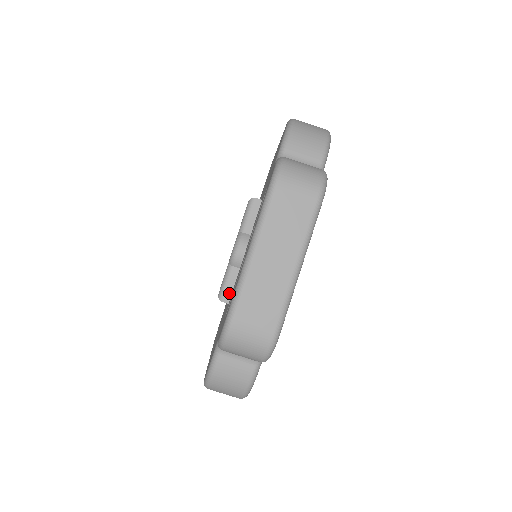
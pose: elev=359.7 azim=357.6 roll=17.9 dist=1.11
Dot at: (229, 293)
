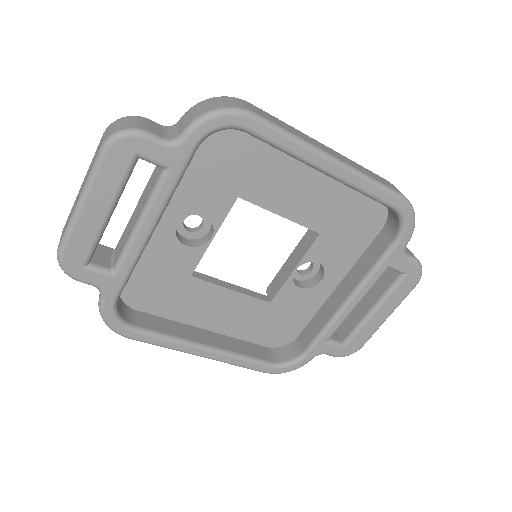
Dot at: occluded
